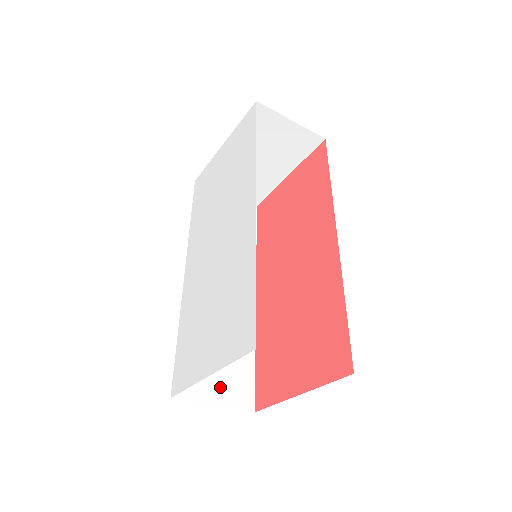
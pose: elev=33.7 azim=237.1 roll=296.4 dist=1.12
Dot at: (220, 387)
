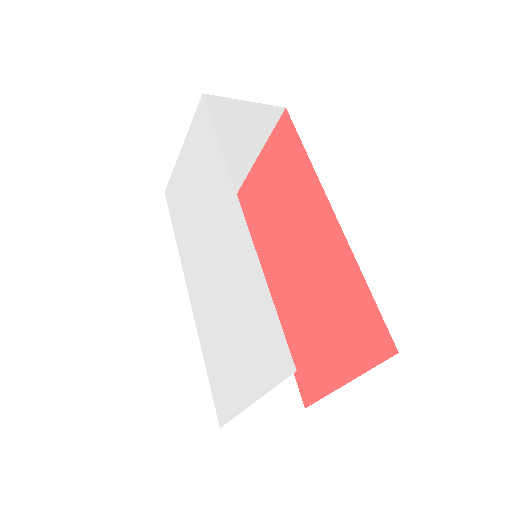
Dot at: (264, 397)
